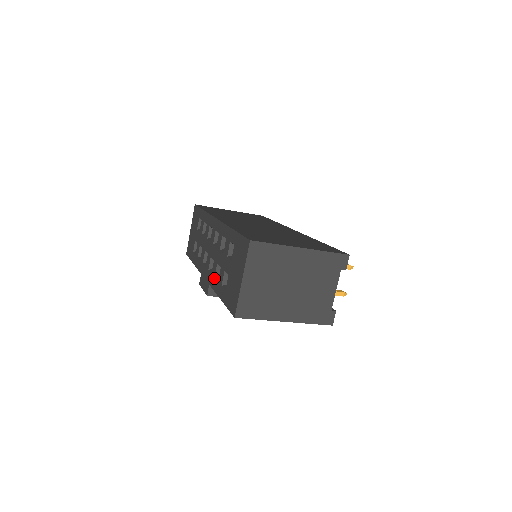
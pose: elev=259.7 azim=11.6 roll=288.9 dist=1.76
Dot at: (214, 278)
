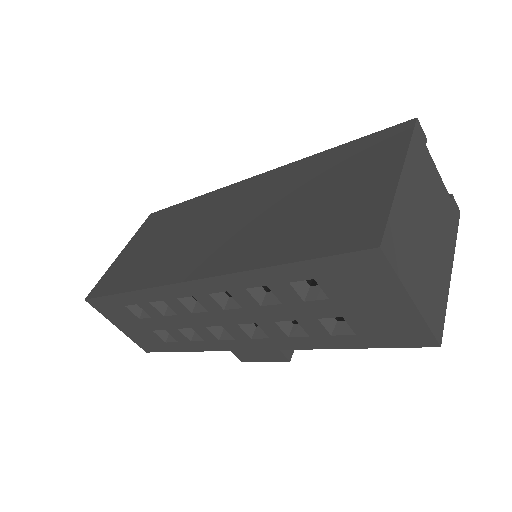
Dot at: (289, 339)
